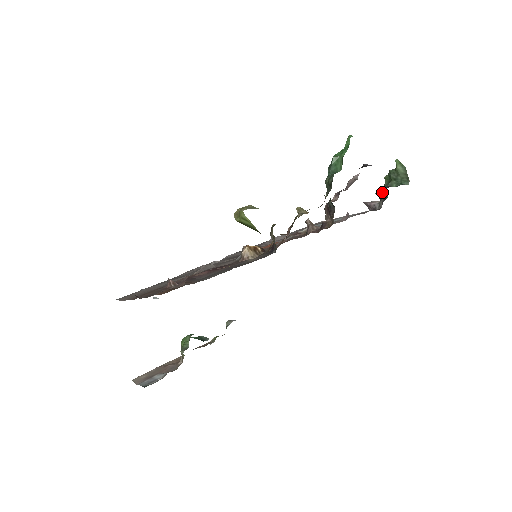
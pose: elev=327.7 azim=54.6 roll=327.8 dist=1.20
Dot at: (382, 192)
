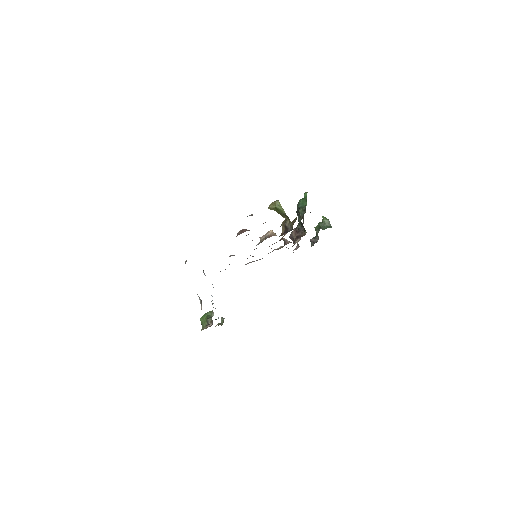
Dot at: (313, 238)
